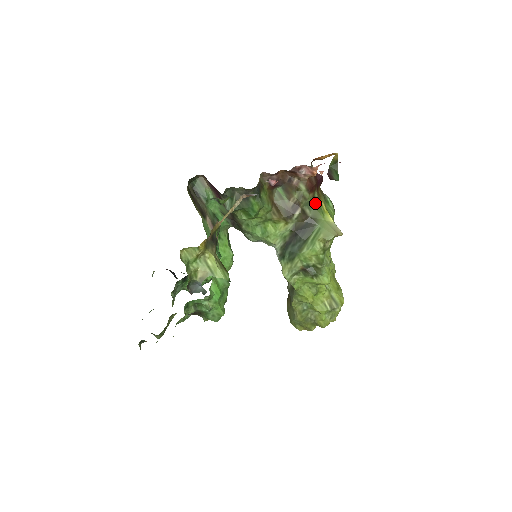
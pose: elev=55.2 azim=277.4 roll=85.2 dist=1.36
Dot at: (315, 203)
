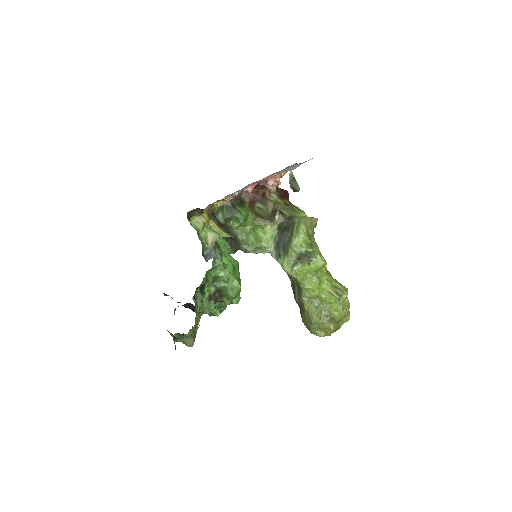
Dot at: (288, 207)
